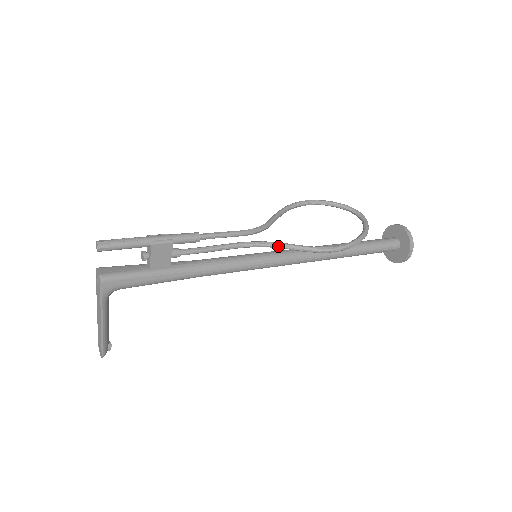
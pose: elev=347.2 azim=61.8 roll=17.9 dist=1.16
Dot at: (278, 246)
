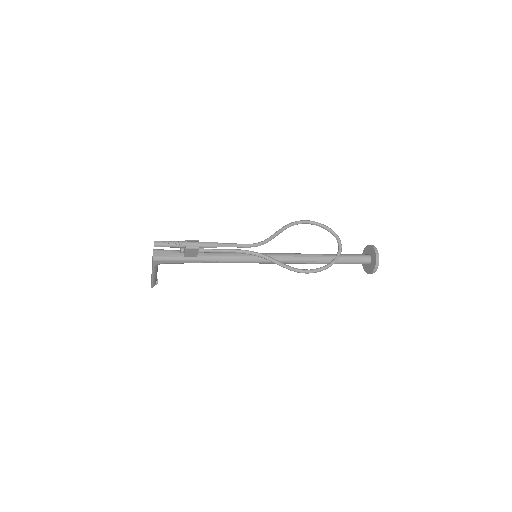
Dot at: (268, 259)
